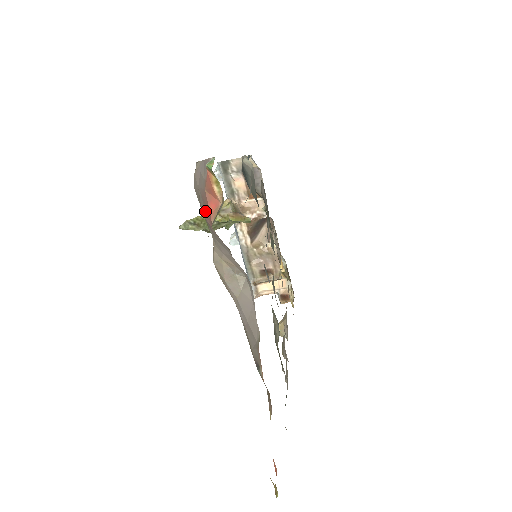
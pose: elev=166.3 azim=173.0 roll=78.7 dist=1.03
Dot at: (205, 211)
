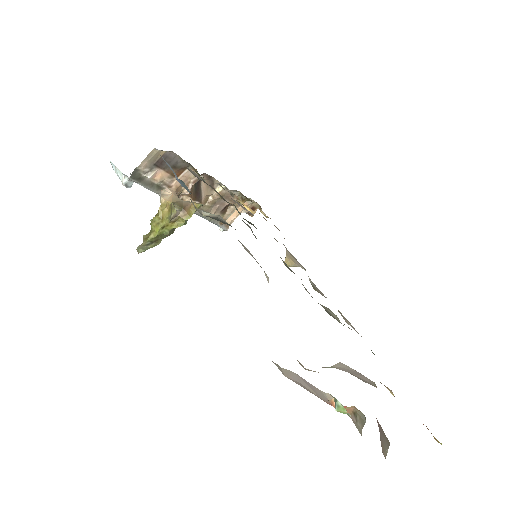
Dot at: occluded
